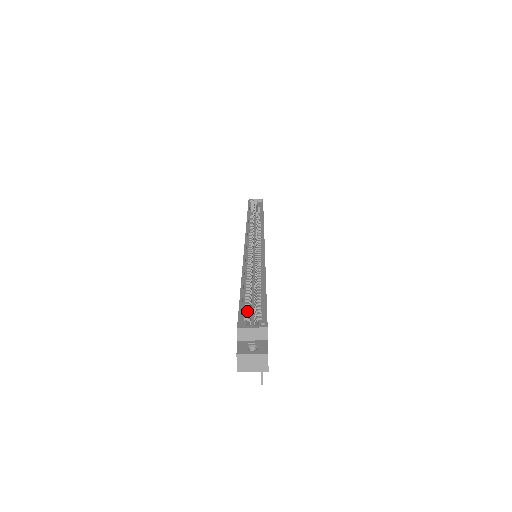
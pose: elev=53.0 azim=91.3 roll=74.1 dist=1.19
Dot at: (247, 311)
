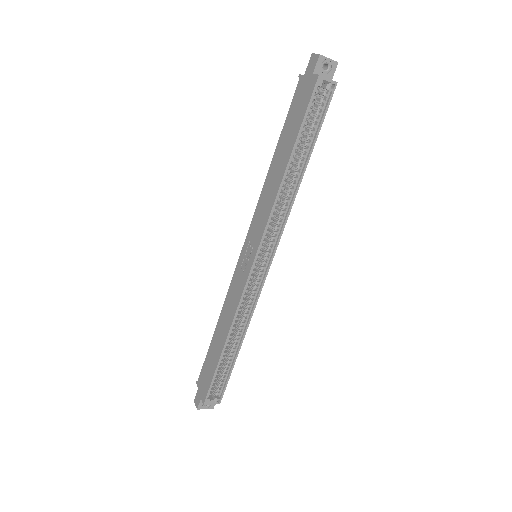
Dot at: occluded
